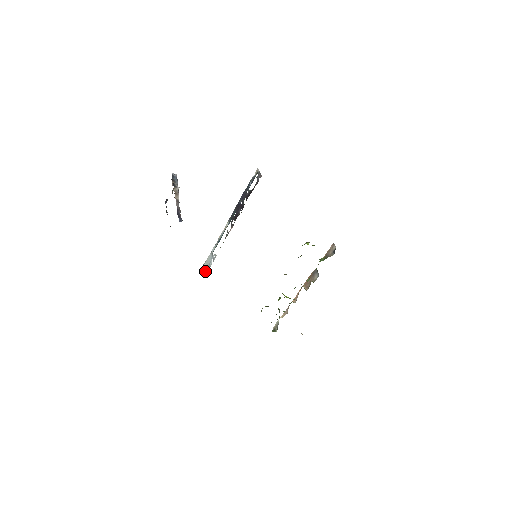
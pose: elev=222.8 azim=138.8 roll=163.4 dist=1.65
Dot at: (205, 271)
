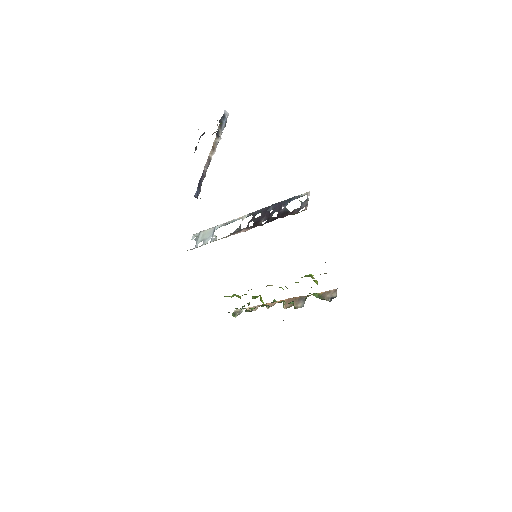
Dot at: (197, 242)
